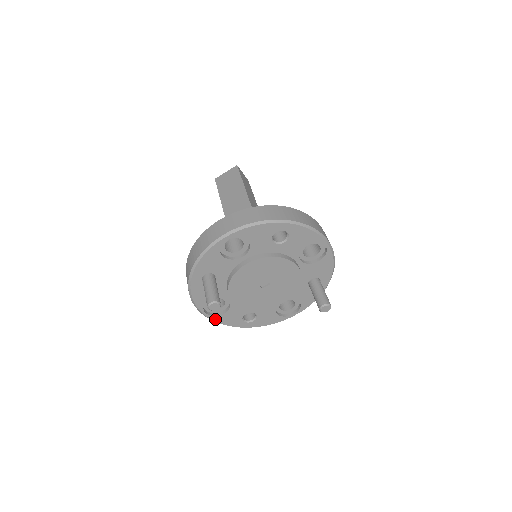
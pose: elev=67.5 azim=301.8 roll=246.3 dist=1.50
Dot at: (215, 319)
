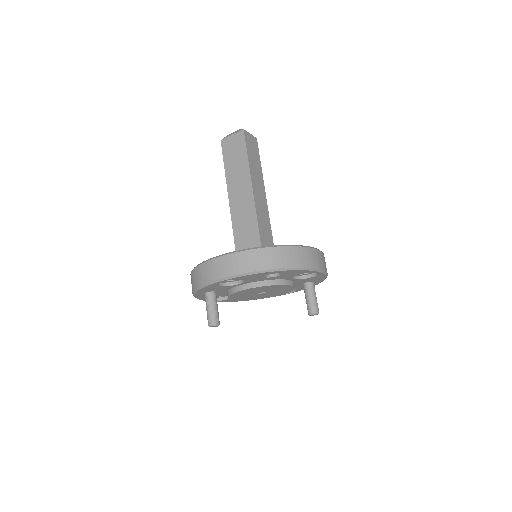
Dot at: (220, 301)
